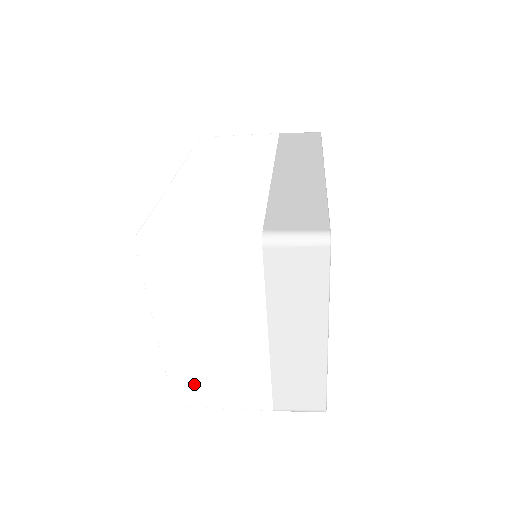
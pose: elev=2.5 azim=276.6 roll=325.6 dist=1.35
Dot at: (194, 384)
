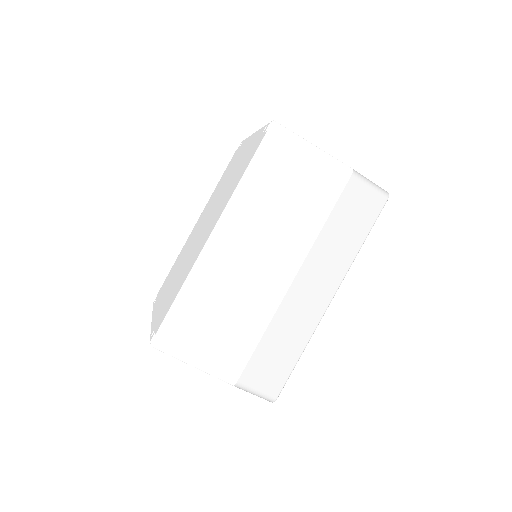
Dot at: occluded
